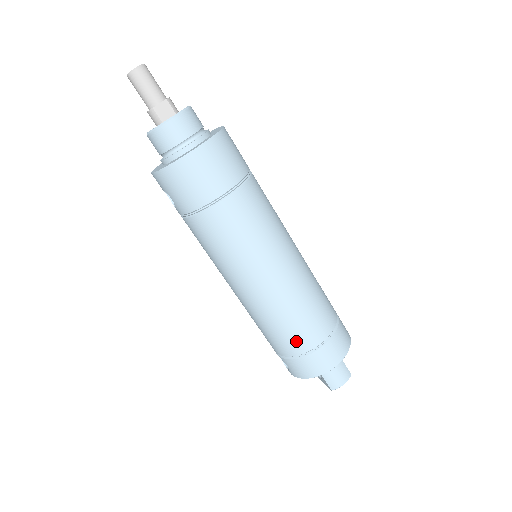
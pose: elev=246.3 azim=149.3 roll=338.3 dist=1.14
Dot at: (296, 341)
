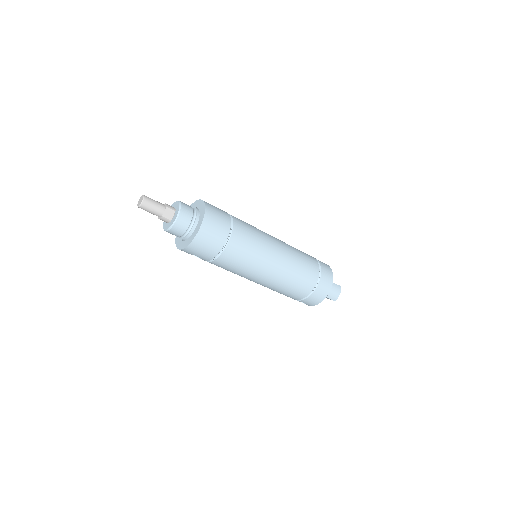
Dot at: (303, 289)
